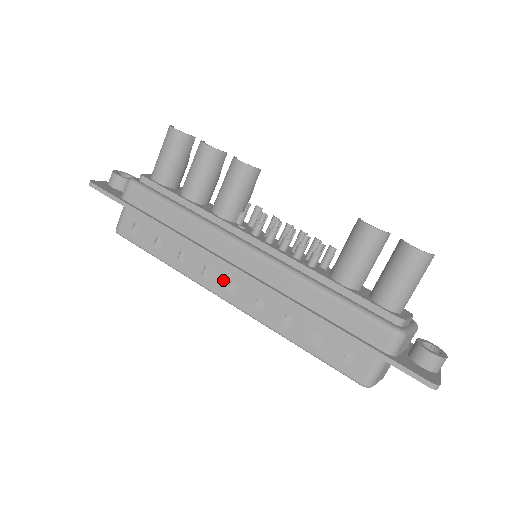
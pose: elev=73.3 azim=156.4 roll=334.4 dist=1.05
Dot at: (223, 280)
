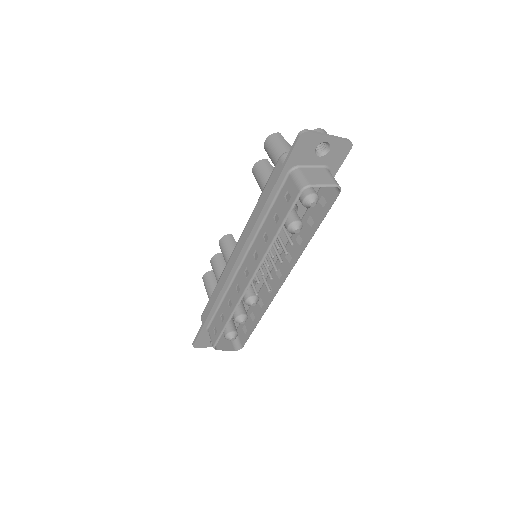
Dot at: (242, 278)
